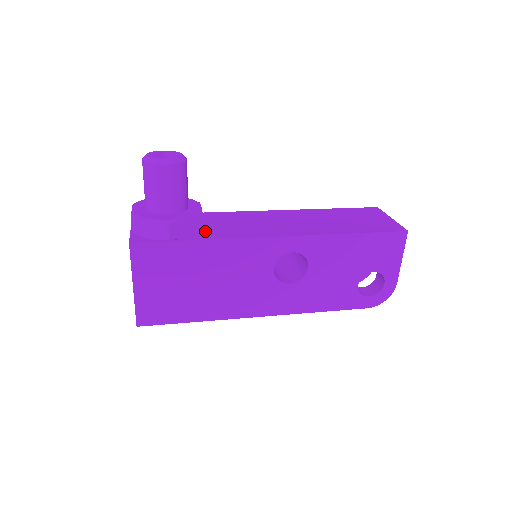
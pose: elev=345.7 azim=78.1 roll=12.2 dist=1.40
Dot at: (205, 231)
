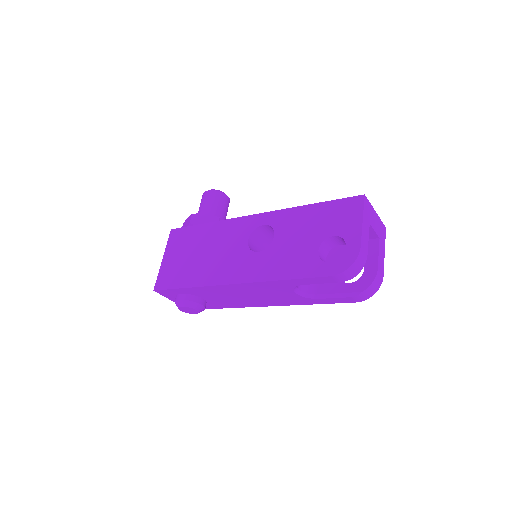
Dot at: occluded
